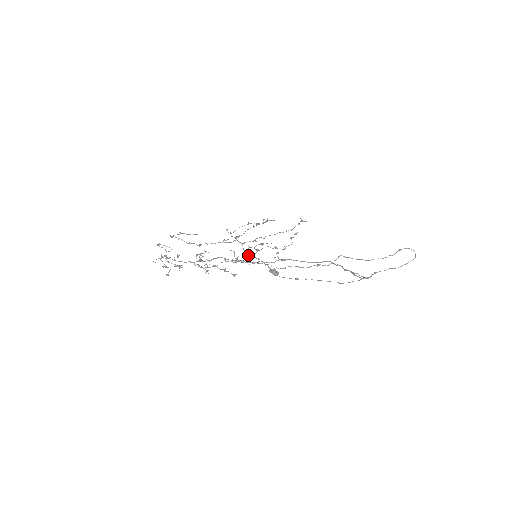
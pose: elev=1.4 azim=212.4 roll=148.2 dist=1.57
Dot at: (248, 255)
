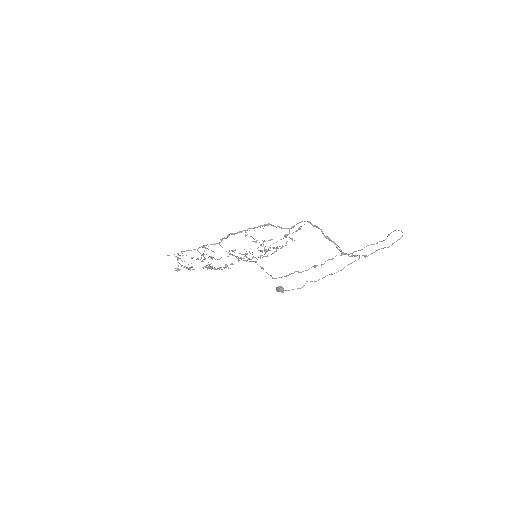
Dot at: (250, 259)
